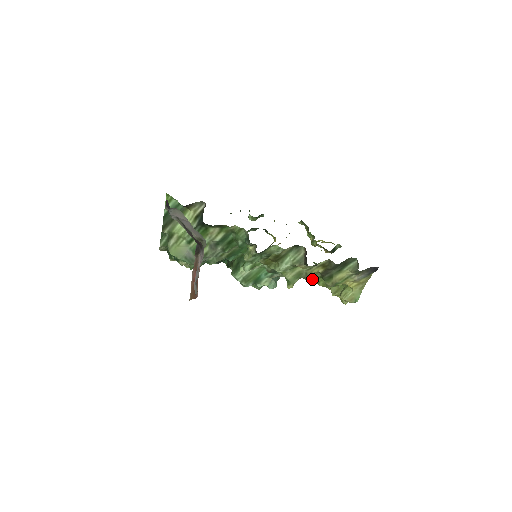
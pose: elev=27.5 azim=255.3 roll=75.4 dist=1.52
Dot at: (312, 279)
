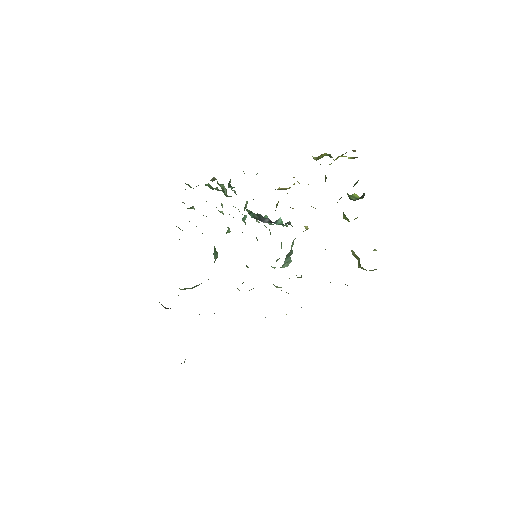
Dot at: occluded
